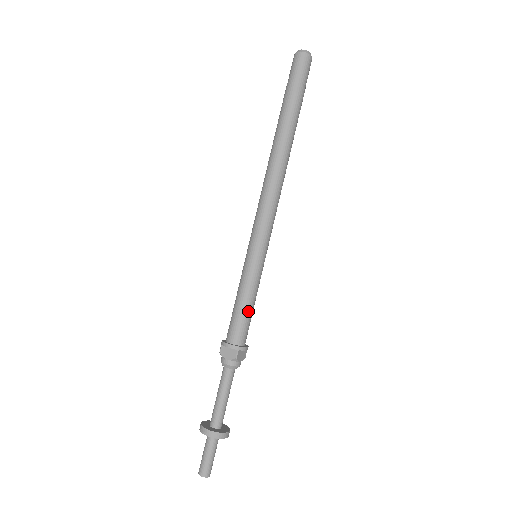
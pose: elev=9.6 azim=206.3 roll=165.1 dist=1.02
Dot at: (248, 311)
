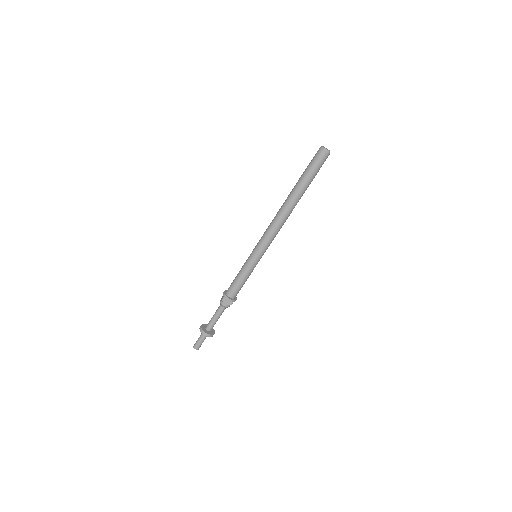
Dot at: occluded
